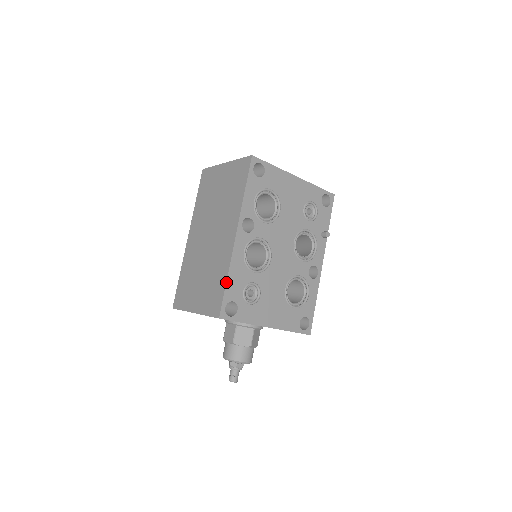
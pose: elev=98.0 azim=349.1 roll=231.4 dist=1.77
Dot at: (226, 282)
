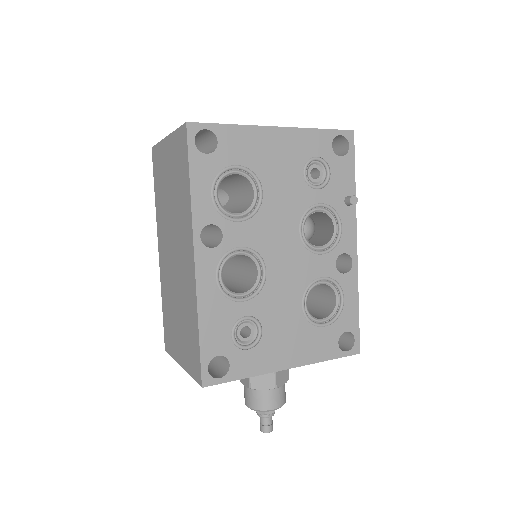
Dot at: (198, 333)
